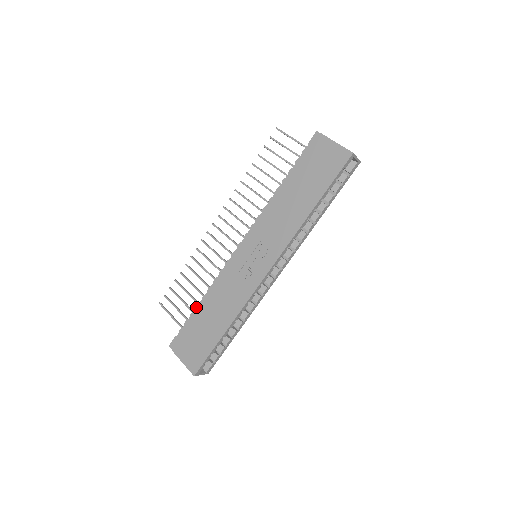
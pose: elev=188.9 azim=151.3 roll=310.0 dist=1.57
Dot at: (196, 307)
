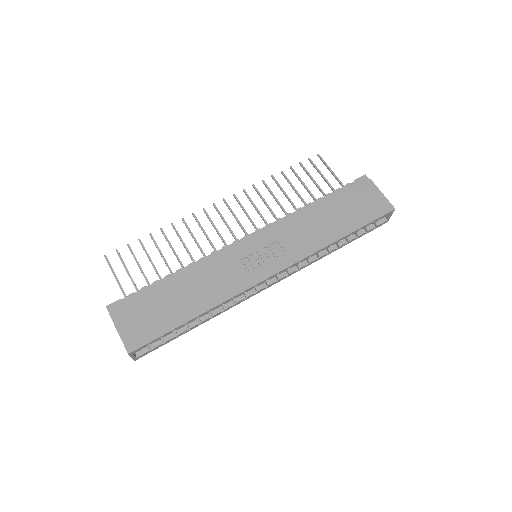
Dot at: (165, 277)
